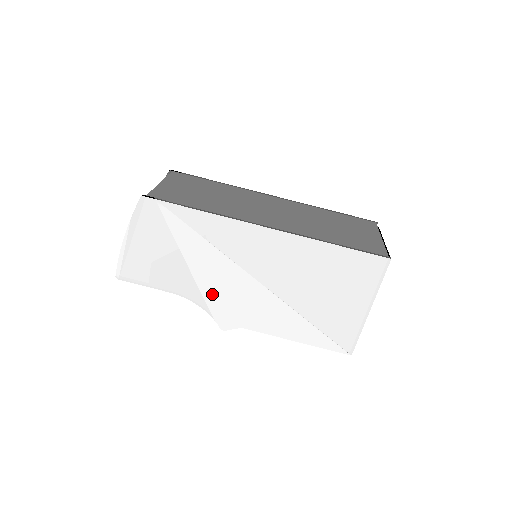
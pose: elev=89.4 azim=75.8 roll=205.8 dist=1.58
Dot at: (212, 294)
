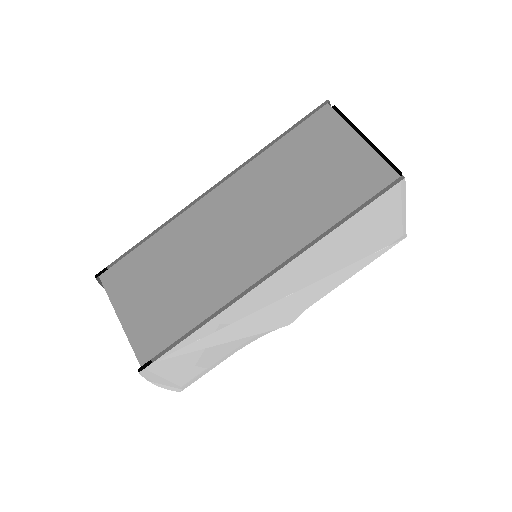
Dot at: (263, 328)
